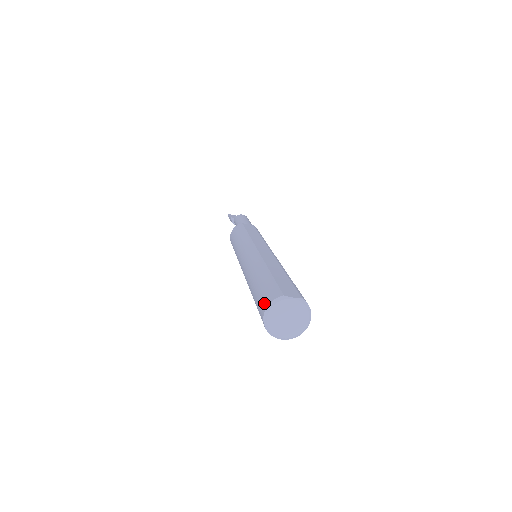
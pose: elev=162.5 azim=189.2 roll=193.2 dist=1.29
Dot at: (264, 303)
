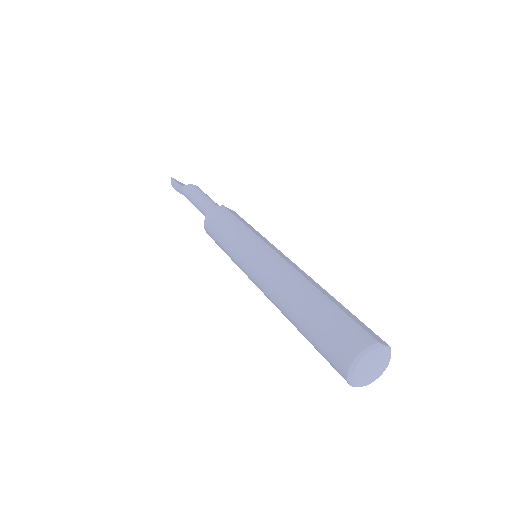
Dot at: (351, 346)
